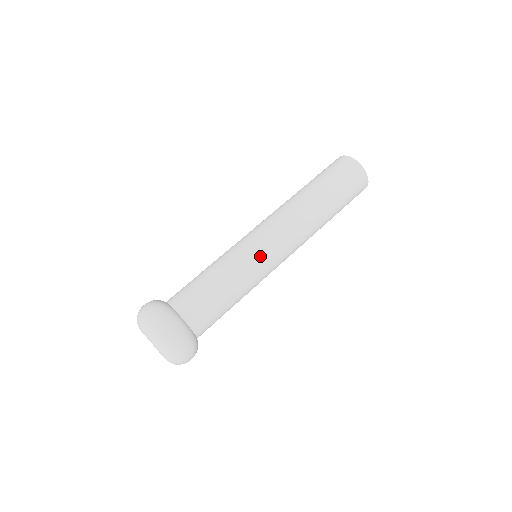
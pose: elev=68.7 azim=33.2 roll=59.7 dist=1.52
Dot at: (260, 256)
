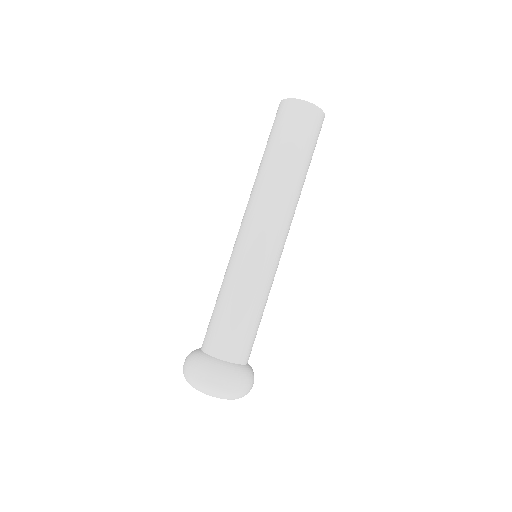
Dot at: (266, 262)
